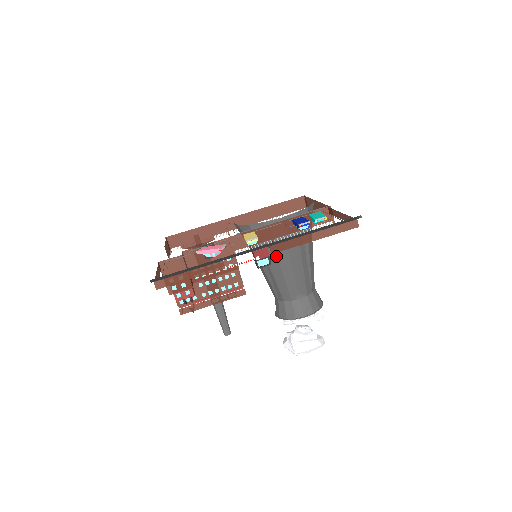
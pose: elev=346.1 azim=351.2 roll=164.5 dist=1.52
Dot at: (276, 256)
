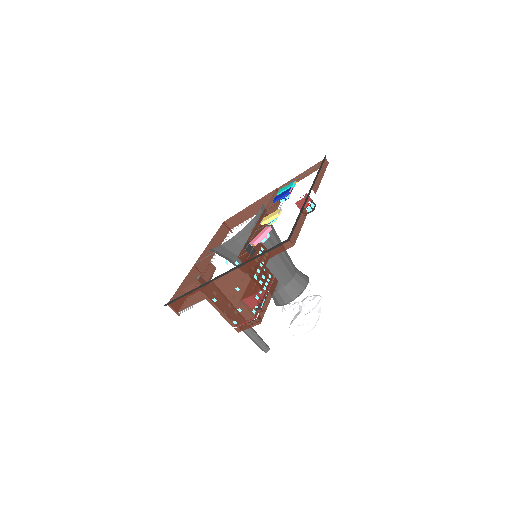
Dot at: (270, 244)
